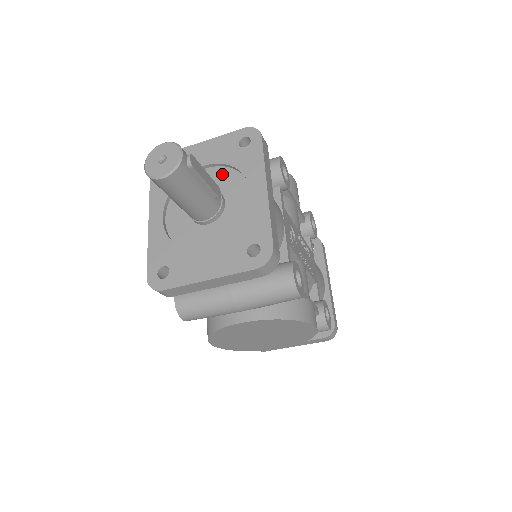
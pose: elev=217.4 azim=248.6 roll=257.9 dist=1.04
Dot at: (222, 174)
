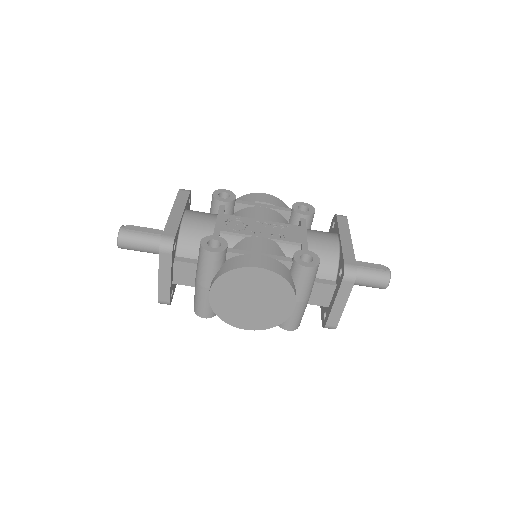
Dot at: occluded
